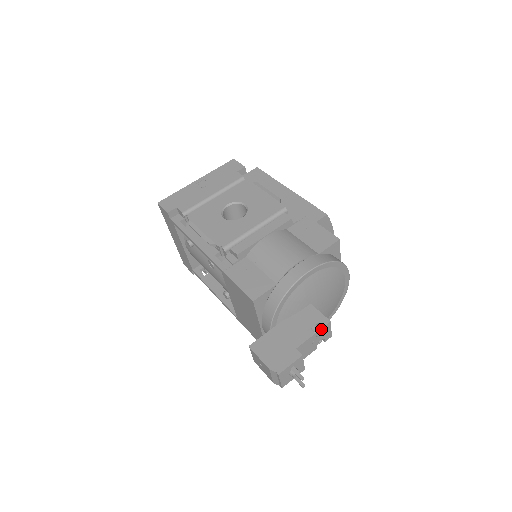
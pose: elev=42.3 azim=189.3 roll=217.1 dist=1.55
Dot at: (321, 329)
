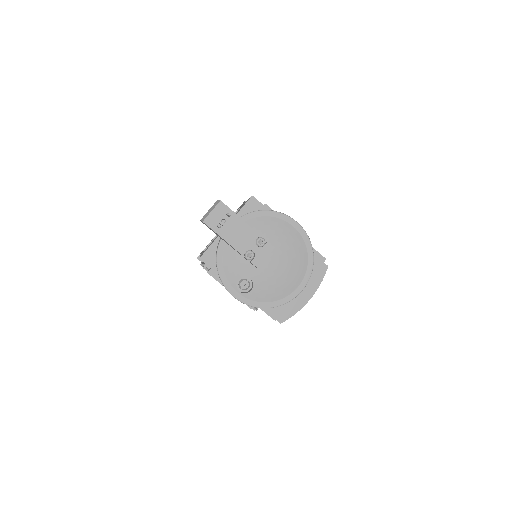
Dot at: (264, 244)
